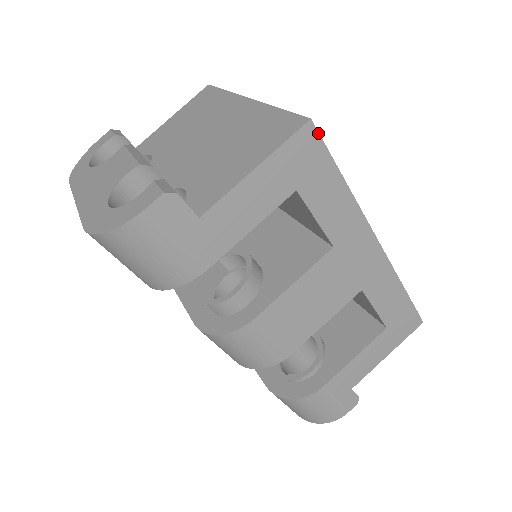
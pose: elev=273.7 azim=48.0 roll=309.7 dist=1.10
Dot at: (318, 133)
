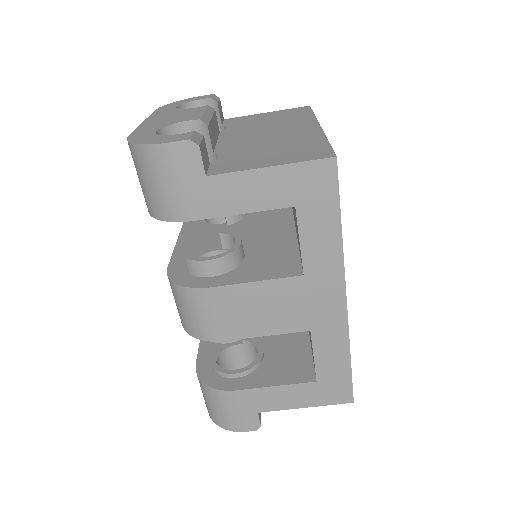
Dot at: (337, 172)
